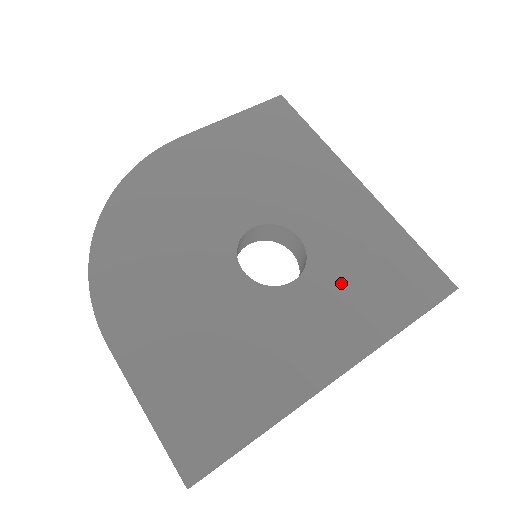
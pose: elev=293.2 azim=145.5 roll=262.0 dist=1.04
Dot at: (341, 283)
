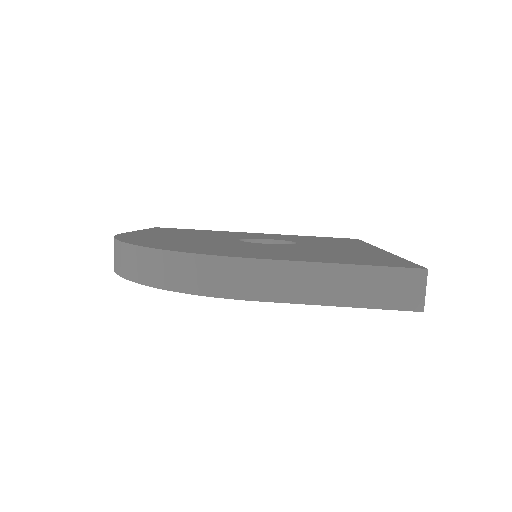
Dot at: occluded
